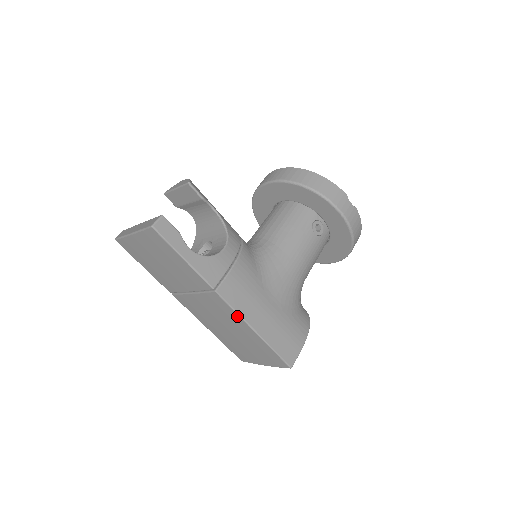
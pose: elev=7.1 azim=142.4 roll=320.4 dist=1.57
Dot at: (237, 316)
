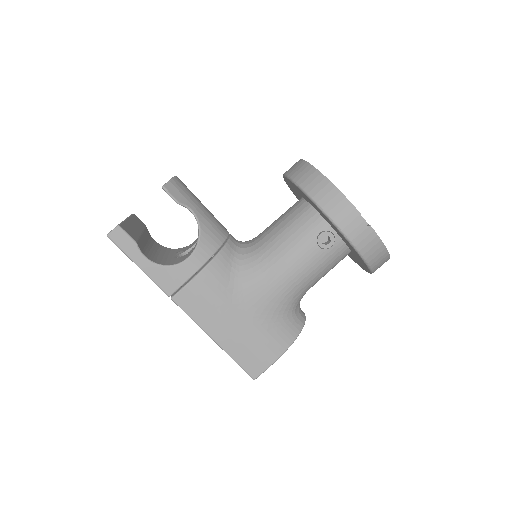
Dot at: (196, 323)
